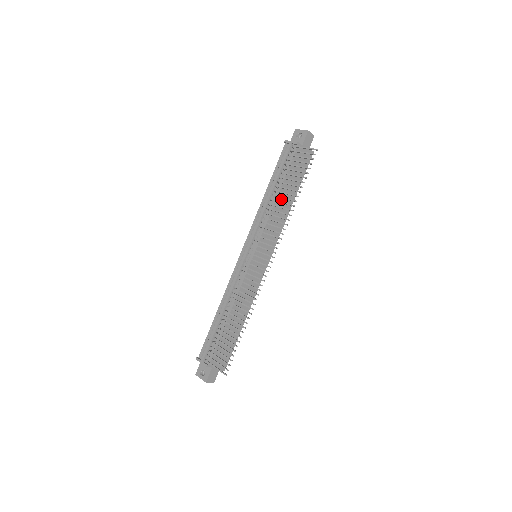
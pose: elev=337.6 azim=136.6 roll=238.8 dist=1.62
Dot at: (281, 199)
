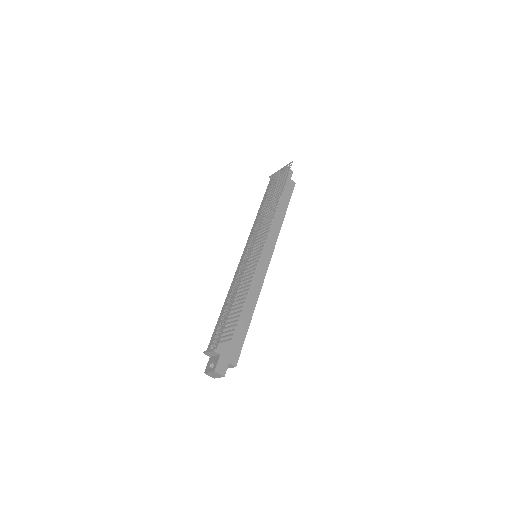
Dot at: occluded
